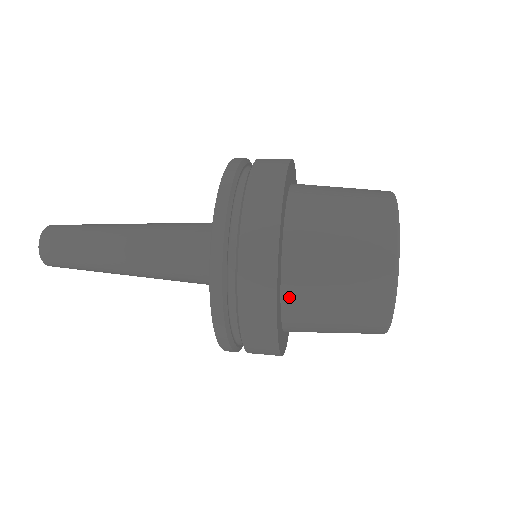
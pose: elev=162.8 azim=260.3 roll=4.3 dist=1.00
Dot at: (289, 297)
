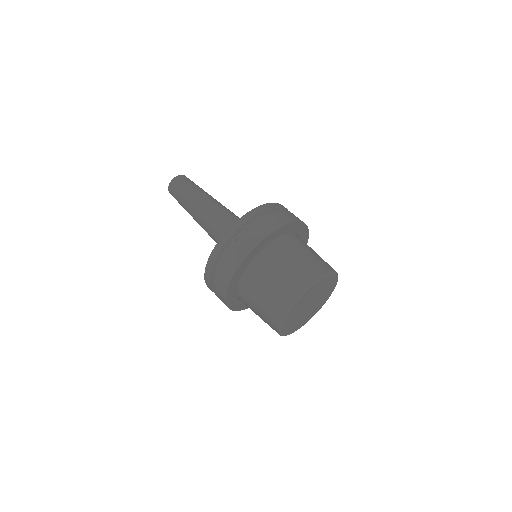
Dot at: (240, 299)
